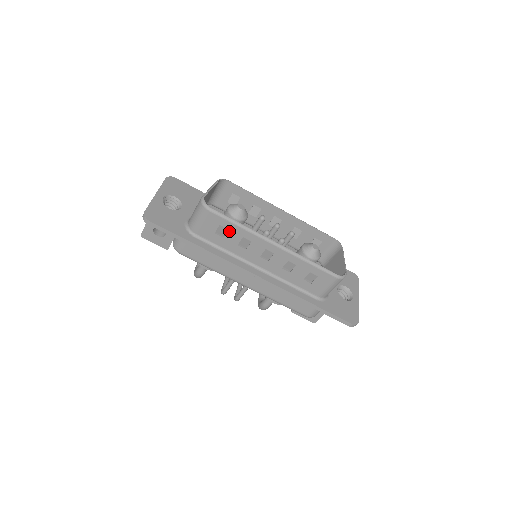
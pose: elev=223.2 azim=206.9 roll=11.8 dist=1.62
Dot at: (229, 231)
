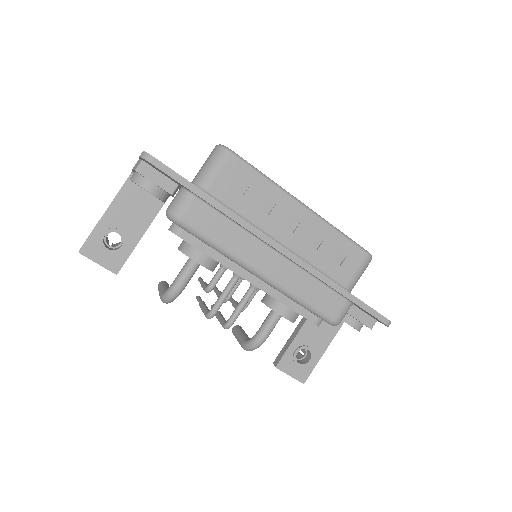
Dot at: (252, 186)
